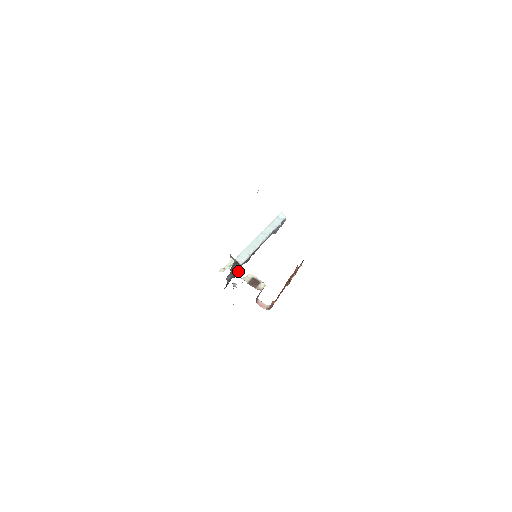
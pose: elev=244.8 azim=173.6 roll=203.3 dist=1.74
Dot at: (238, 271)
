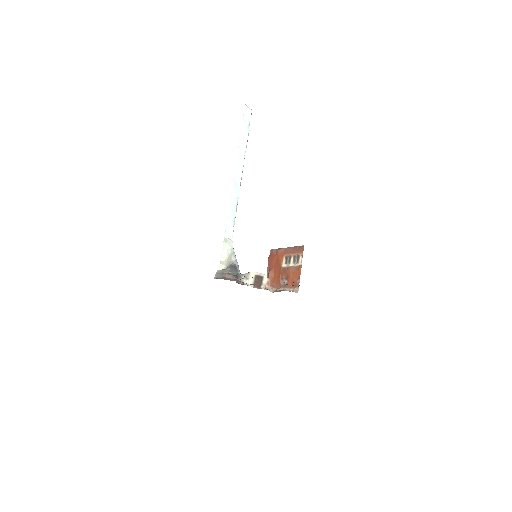
Dot at: occluded
